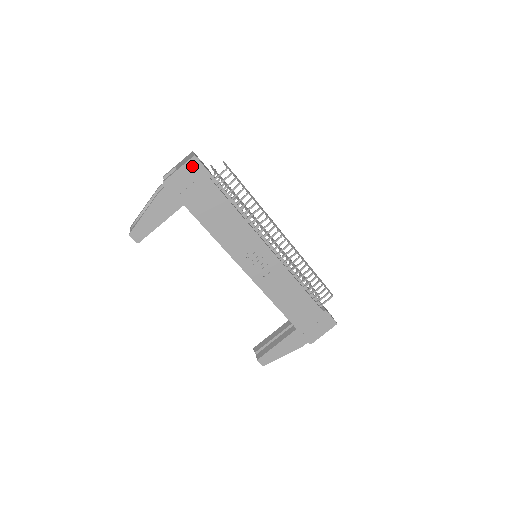
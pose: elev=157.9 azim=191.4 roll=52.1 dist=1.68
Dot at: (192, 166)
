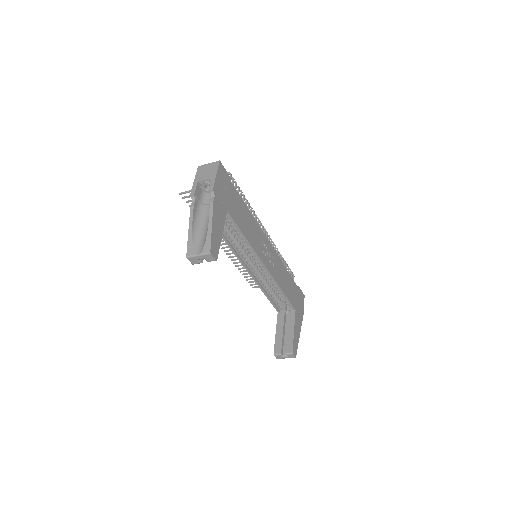
Dot at: (221, 171)
